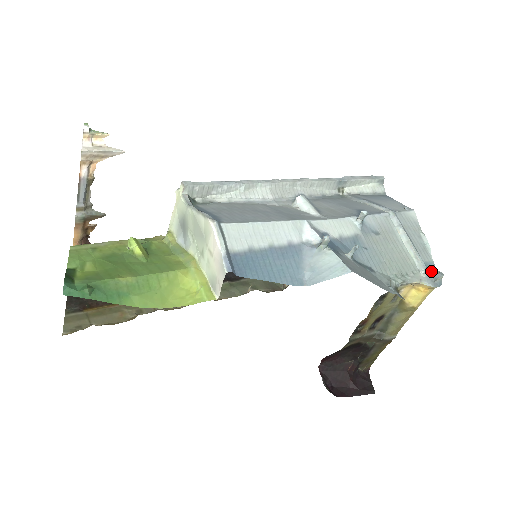
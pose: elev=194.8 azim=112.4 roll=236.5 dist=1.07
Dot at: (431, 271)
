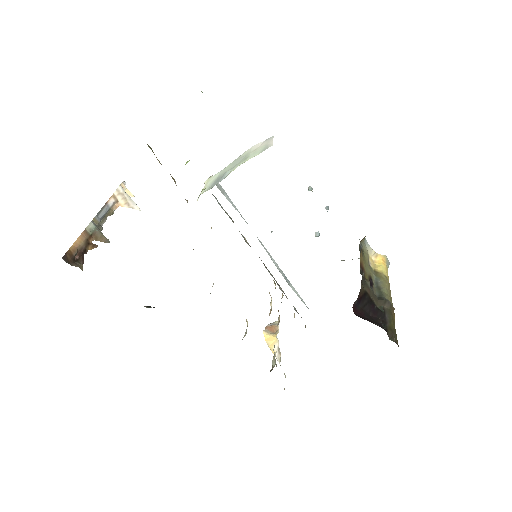
Dot at: occluded
